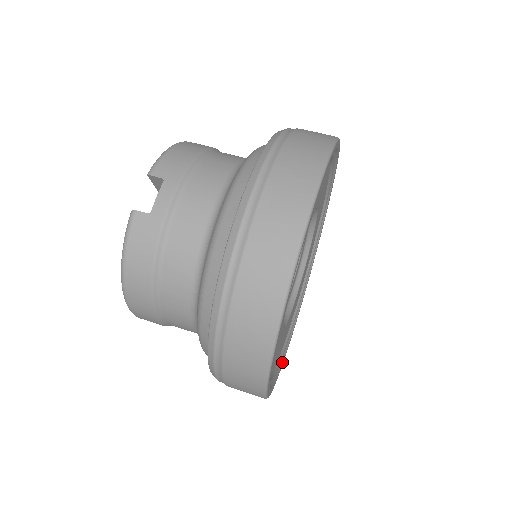
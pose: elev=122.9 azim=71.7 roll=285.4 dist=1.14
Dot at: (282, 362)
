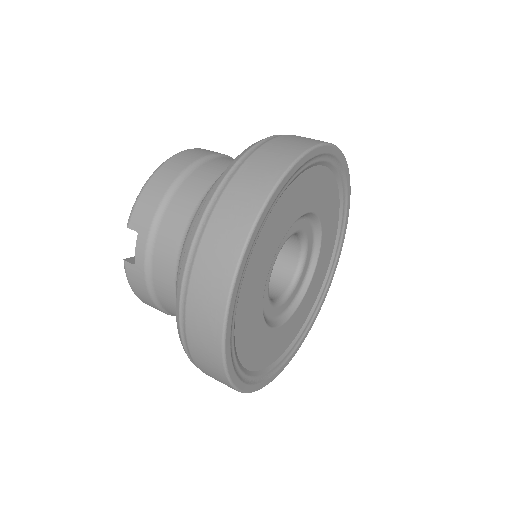
Dot at: (311, 323)
